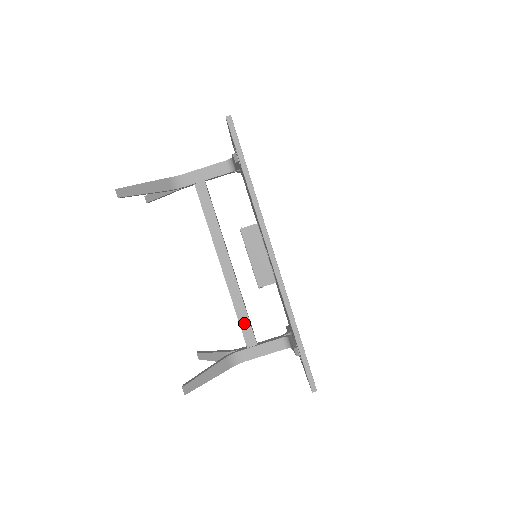
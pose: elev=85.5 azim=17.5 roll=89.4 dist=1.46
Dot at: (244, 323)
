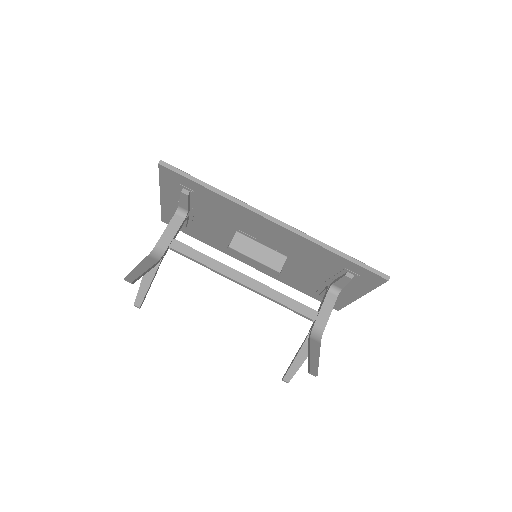
Dot at: (295, 306)
